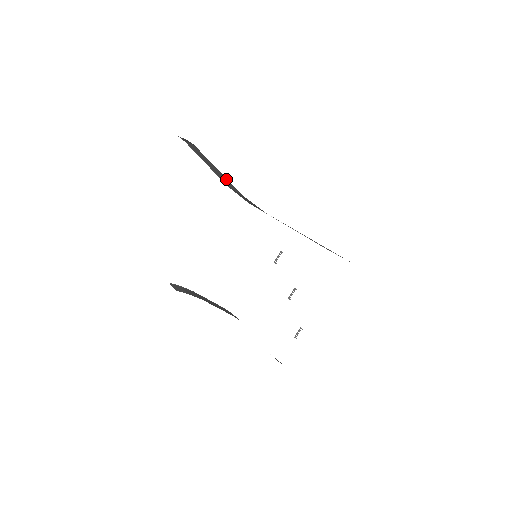
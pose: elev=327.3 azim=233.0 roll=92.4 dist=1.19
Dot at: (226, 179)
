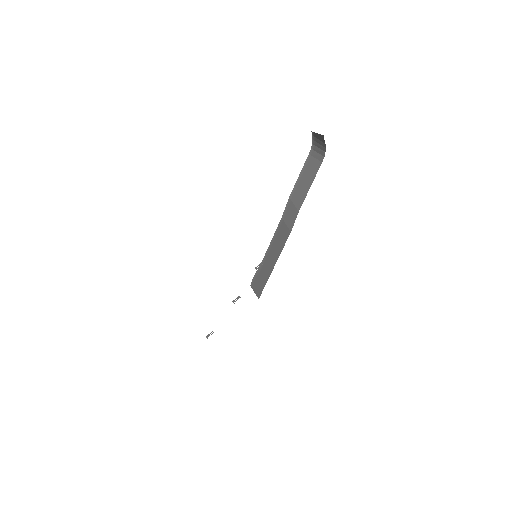
Dot at: (304, 194)
